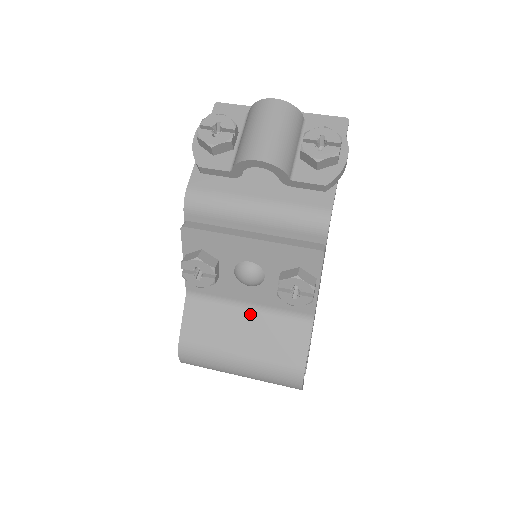
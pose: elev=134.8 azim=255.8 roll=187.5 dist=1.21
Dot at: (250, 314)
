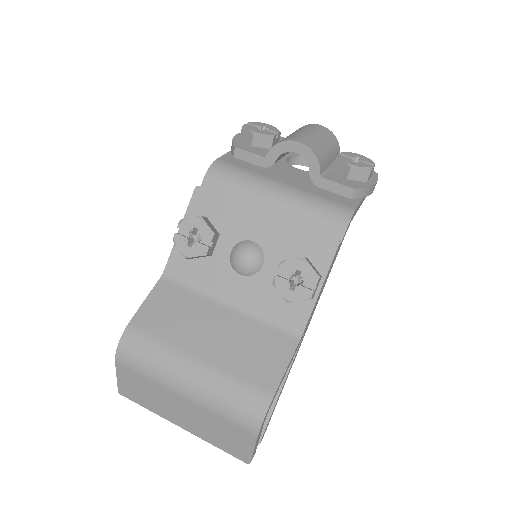
Dot at: (228, 313)
